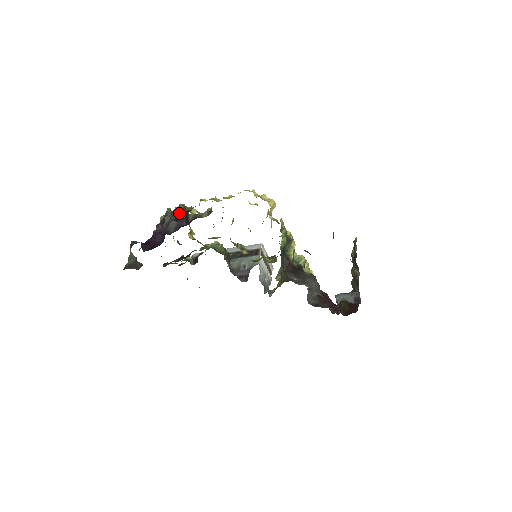
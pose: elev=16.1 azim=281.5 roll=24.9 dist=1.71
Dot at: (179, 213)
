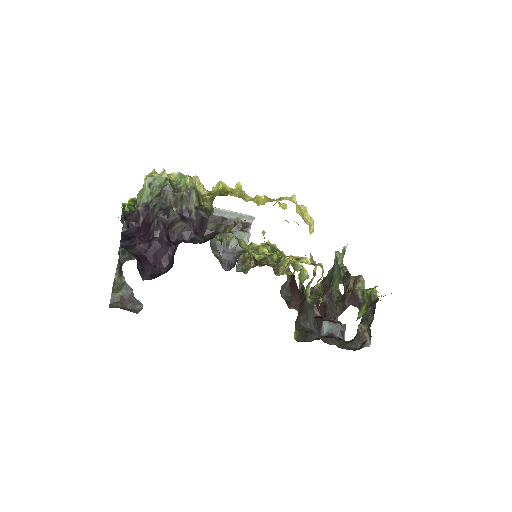
Dot at: (189, 205)
